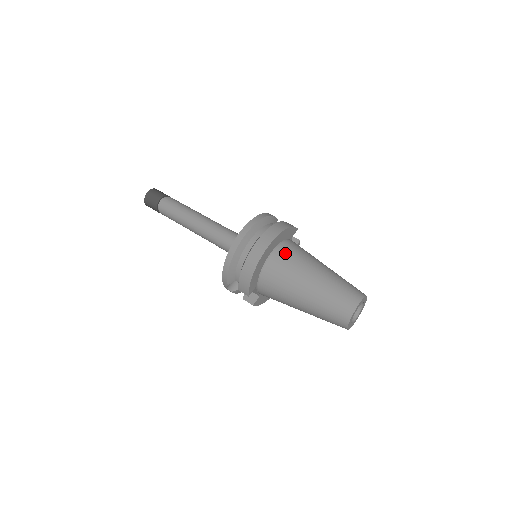
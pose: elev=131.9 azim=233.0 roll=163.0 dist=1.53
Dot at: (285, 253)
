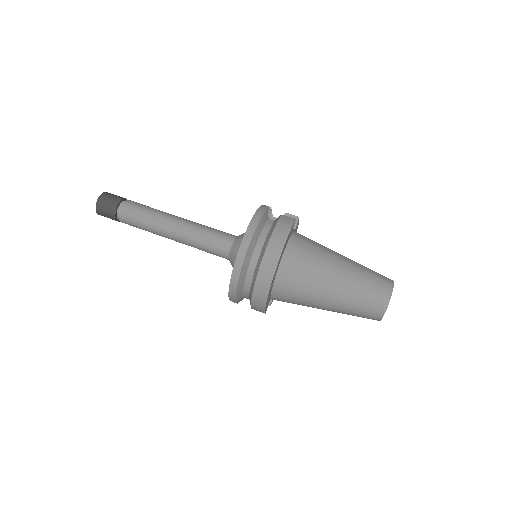
Dot at: (293, 268)
